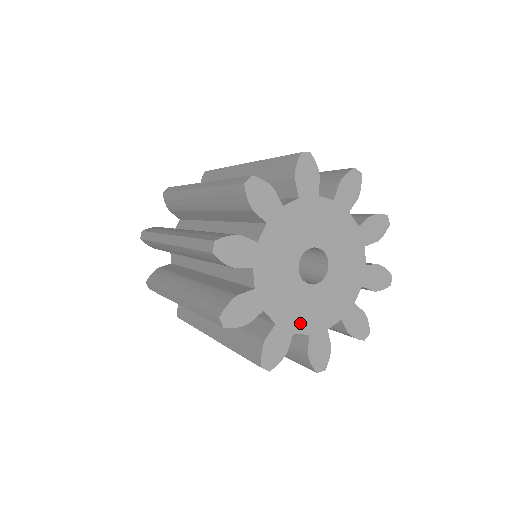
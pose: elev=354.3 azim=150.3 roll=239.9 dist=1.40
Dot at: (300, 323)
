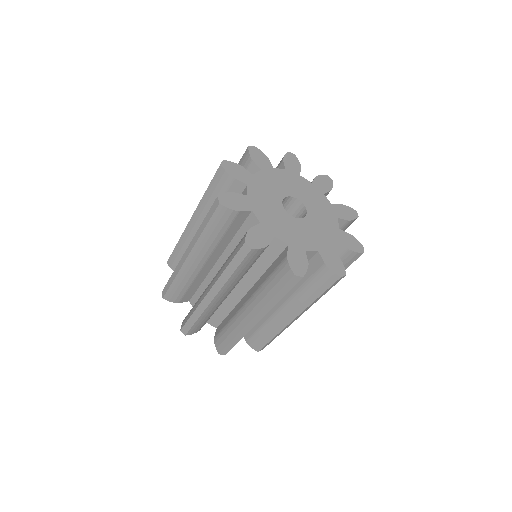
Dot at: (261, 213)
